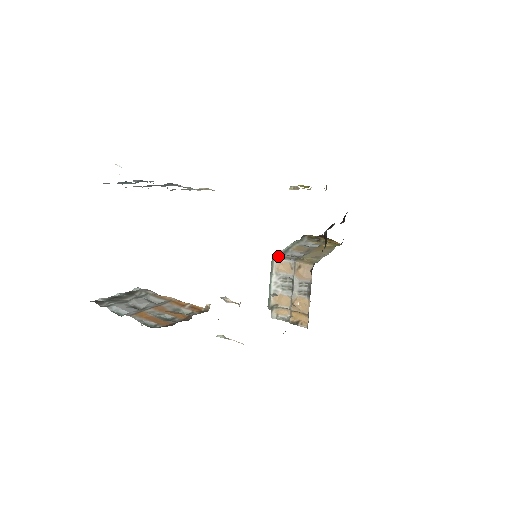
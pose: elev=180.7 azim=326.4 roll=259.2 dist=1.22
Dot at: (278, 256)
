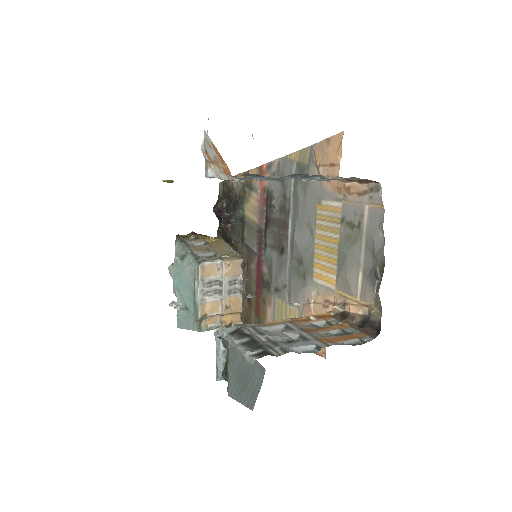
Dot at: (201, 260)
